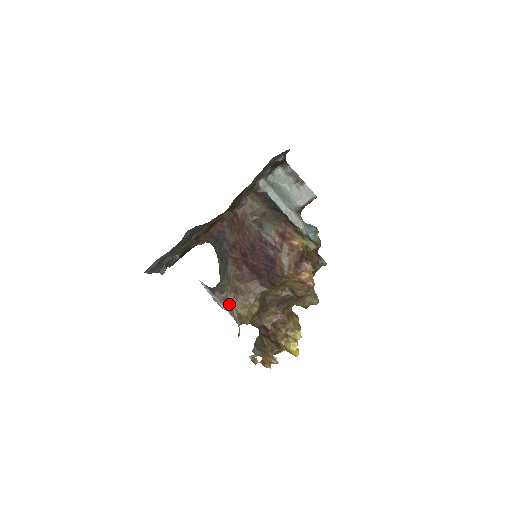
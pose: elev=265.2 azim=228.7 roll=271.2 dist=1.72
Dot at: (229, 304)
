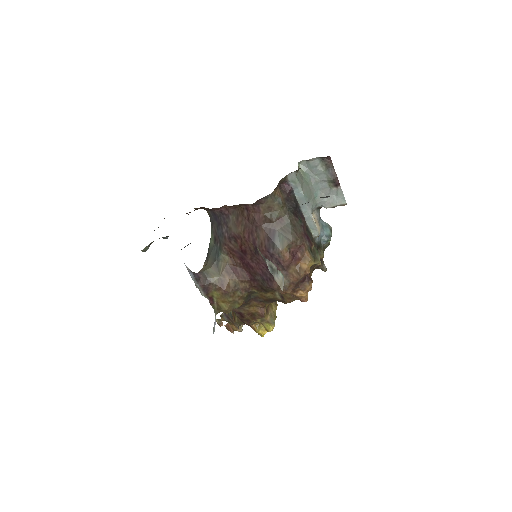
Dot at: (211, 294)
